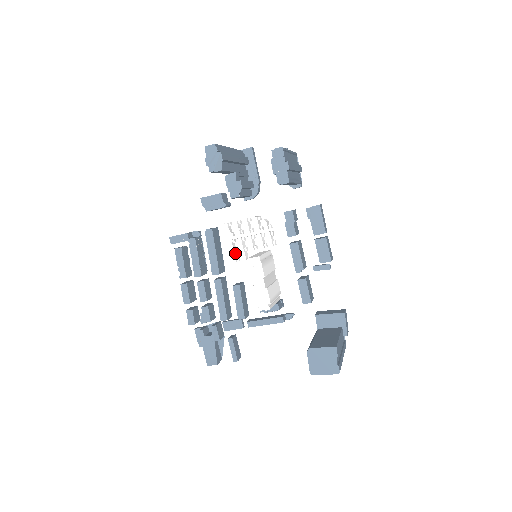
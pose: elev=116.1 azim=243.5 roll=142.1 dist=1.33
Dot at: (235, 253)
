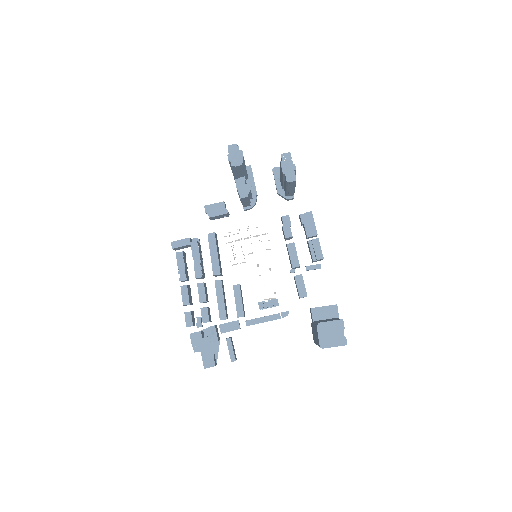
Dot at: (234, 257)
